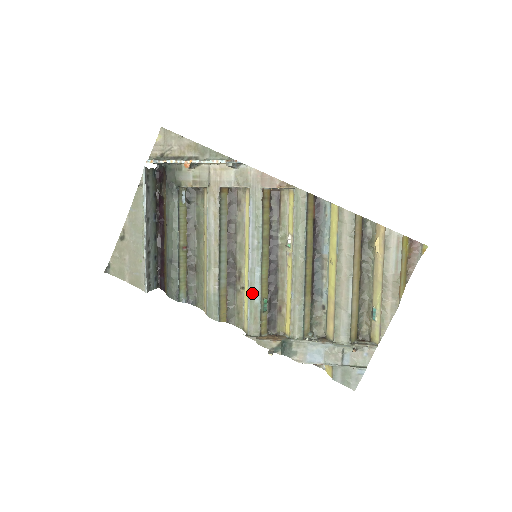
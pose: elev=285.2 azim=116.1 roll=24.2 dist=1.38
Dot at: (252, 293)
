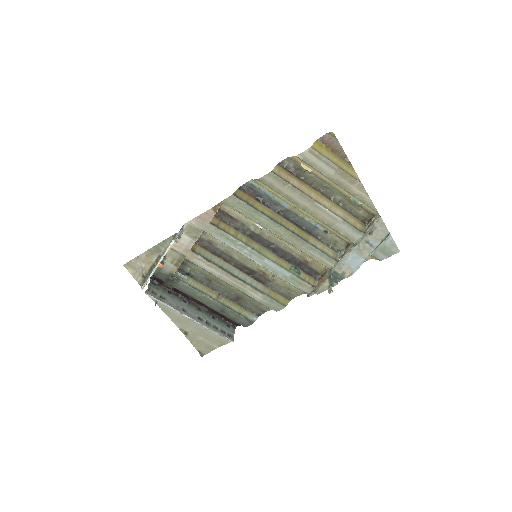
Dot at: (281, 275)
